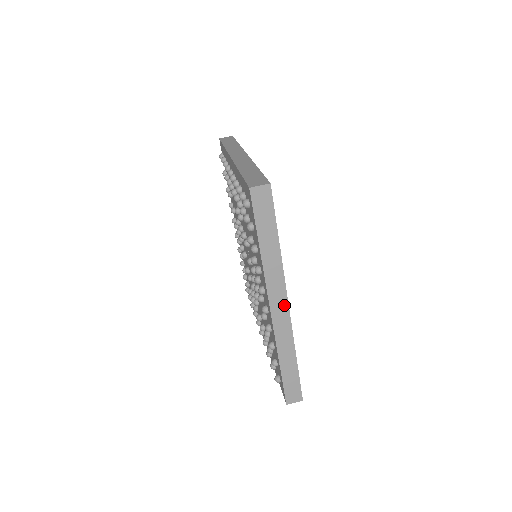
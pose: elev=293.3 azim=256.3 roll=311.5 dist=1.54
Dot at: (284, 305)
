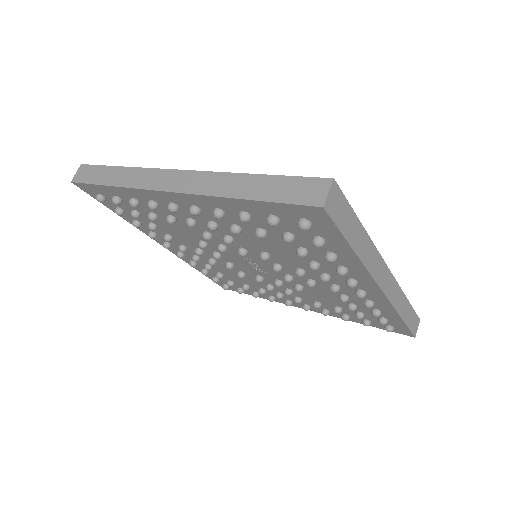
Dot at: (387, 273)
